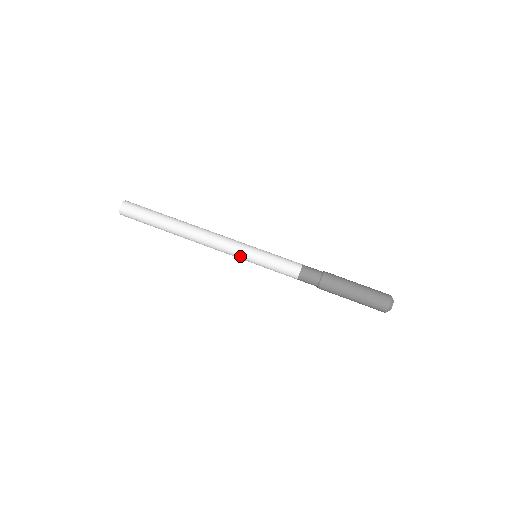
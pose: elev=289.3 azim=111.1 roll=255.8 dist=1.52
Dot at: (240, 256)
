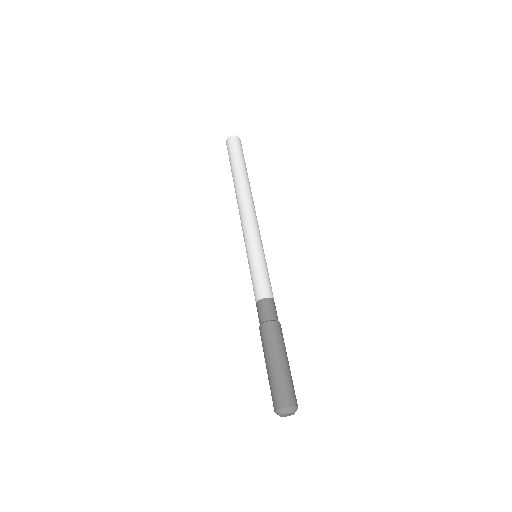
Dot at: (245, 244)
